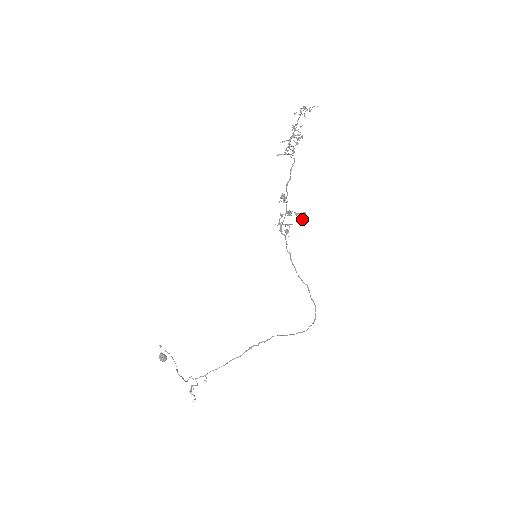
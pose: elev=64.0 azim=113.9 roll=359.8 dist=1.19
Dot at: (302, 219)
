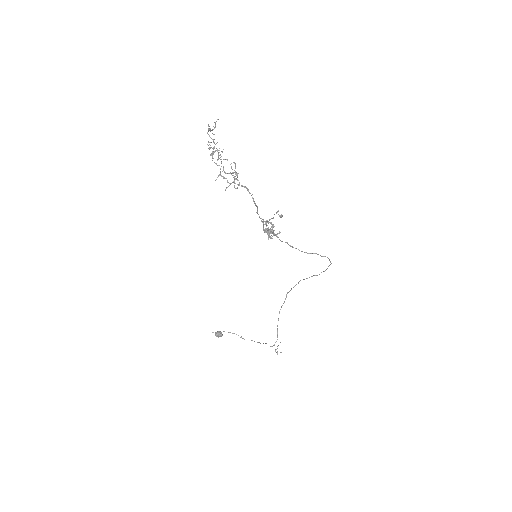
Dot at: occluded
